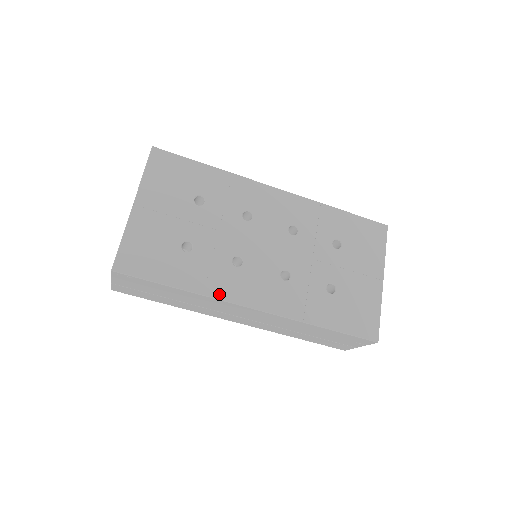
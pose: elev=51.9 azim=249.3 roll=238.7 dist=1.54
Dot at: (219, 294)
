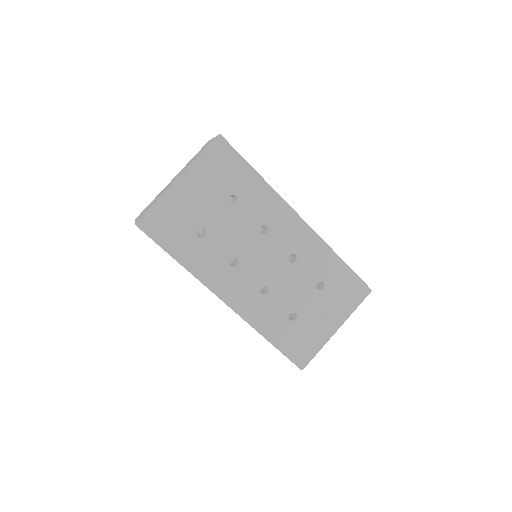
Dot at: (206, 280)
